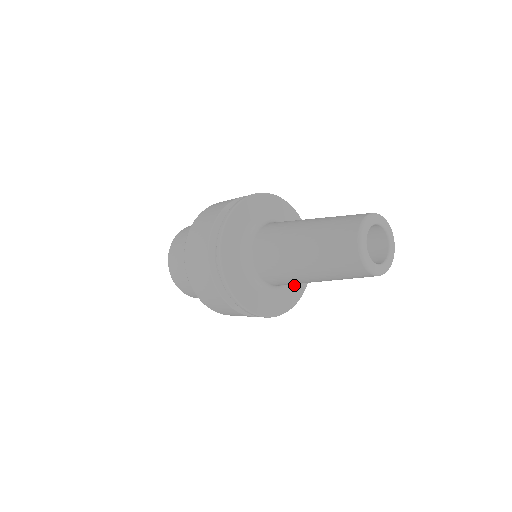
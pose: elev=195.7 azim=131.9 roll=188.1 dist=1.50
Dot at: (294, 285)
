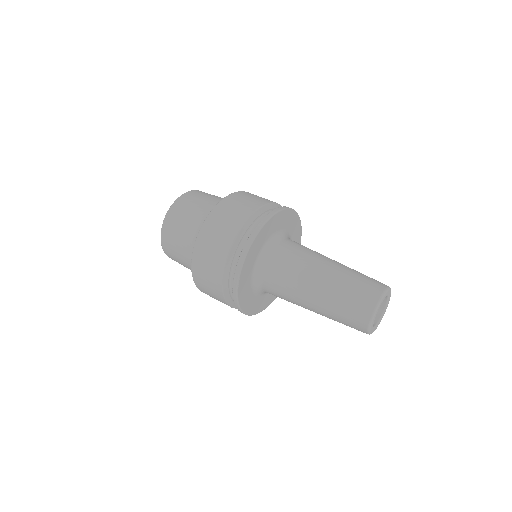
Dot at: occluded
